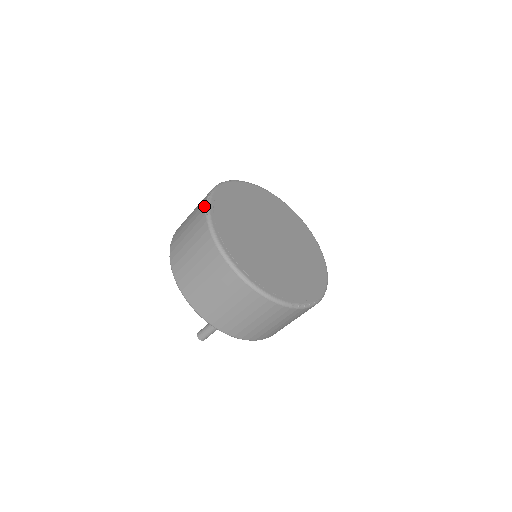
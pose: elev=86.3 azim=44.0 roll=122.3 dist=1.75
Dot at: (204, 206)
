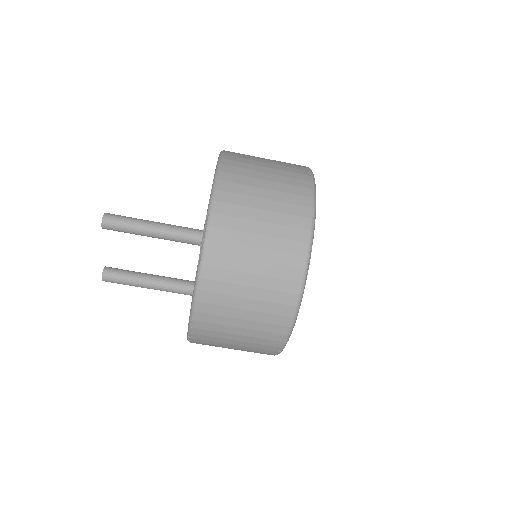
Dot at: occluded
